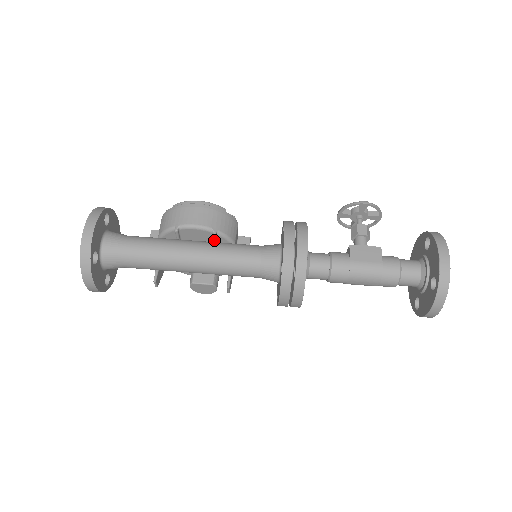
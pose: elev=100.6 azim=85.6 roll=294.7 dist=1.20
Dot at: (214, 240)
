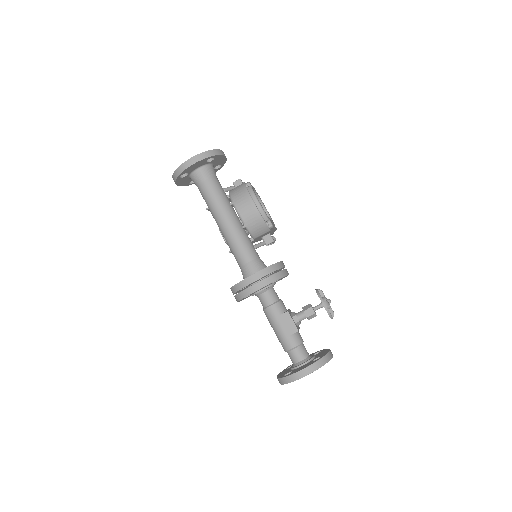
Dot at: (243, 228)
